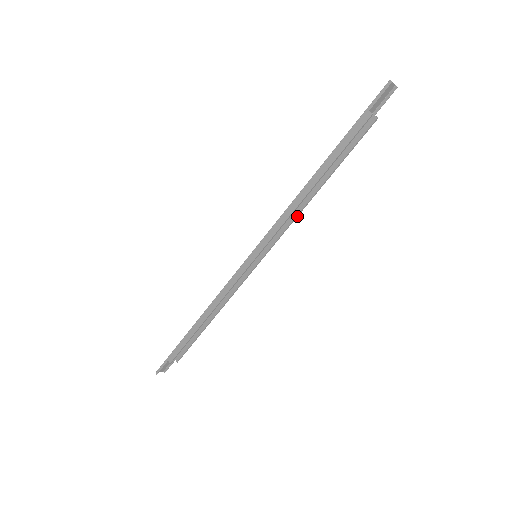
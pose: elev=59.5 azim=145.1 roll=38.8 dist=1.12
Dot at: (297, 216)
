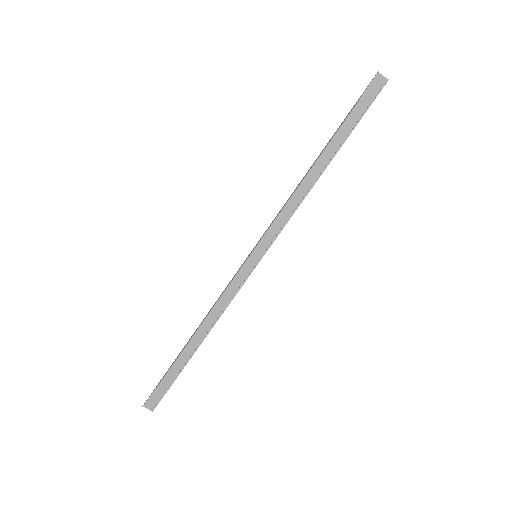
Dot at: (296, 209)
